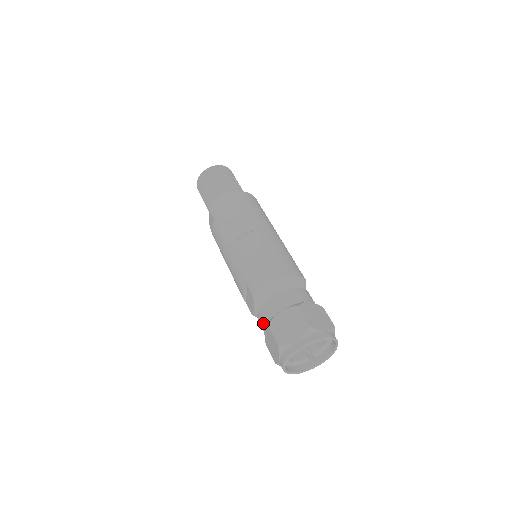
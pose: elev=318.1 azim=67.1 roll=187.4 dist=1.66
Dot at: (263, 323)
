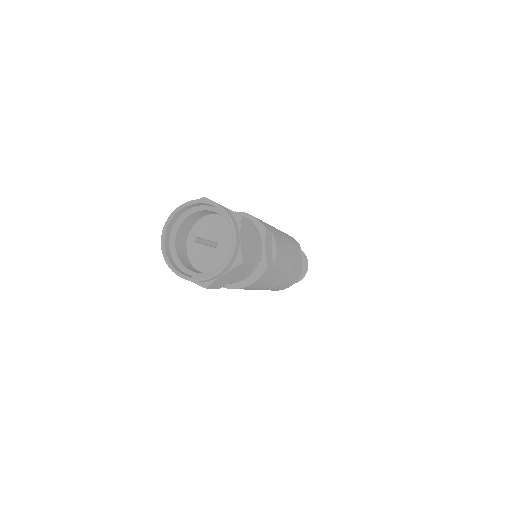
Dot at: occluded
